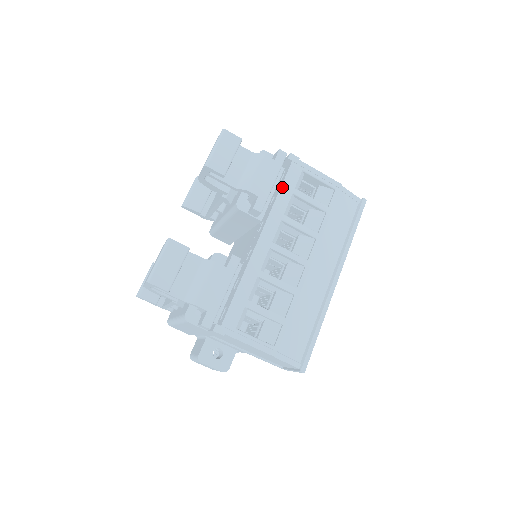
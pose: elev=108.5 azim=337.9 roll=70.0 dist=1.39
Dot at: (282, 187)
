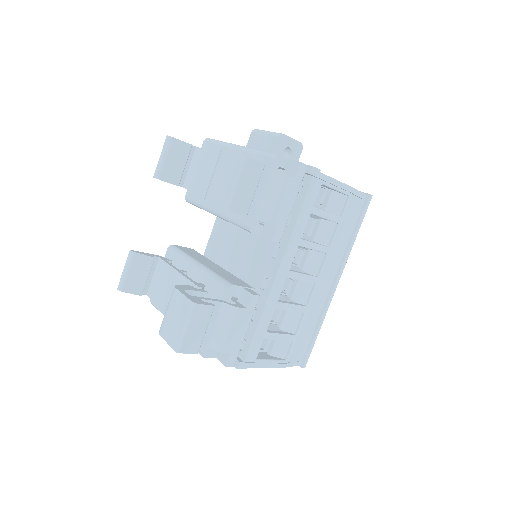
Dot at: (301, 210)
